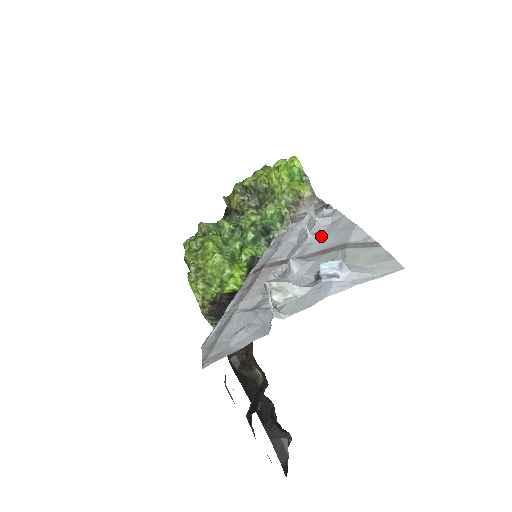
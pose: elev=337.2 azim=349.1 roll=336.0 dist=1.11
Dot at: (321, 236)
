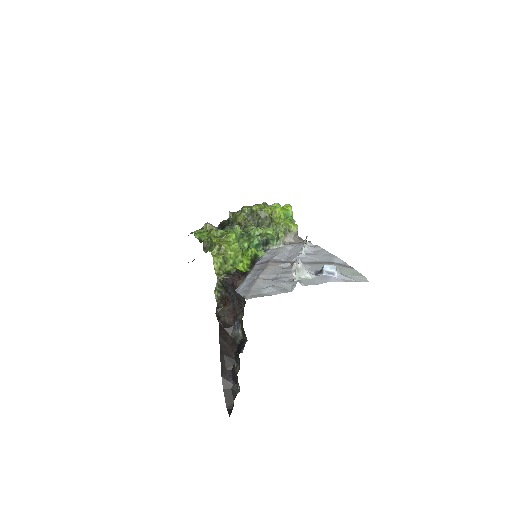
Dot at: (311, 255)
